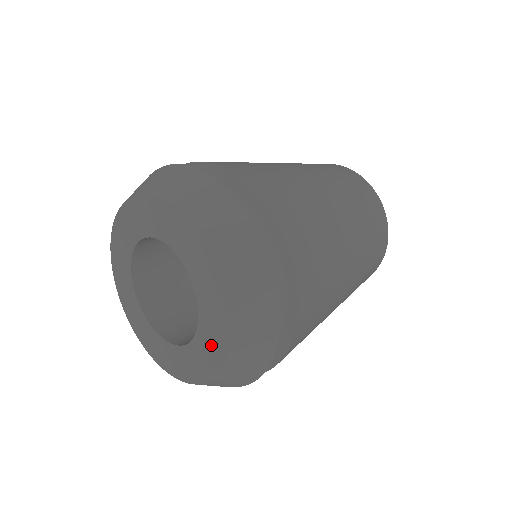
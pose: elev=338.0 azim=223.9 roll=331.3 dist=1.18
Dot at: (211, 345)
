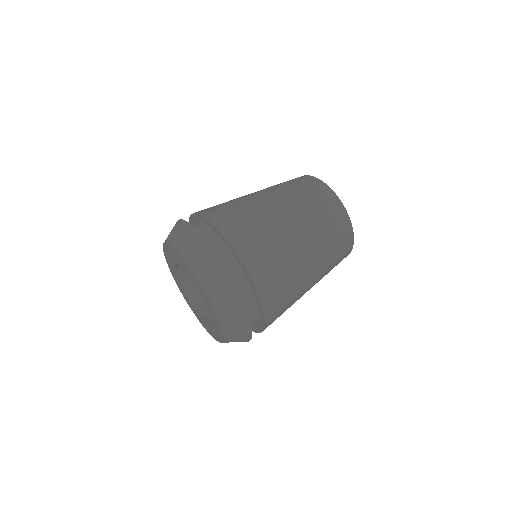
Dot at: (210, 330)
